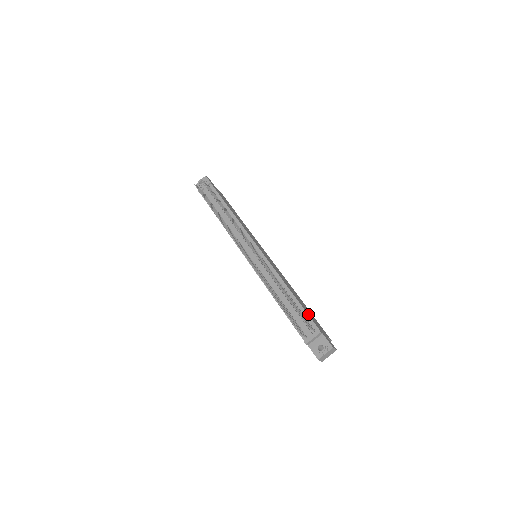
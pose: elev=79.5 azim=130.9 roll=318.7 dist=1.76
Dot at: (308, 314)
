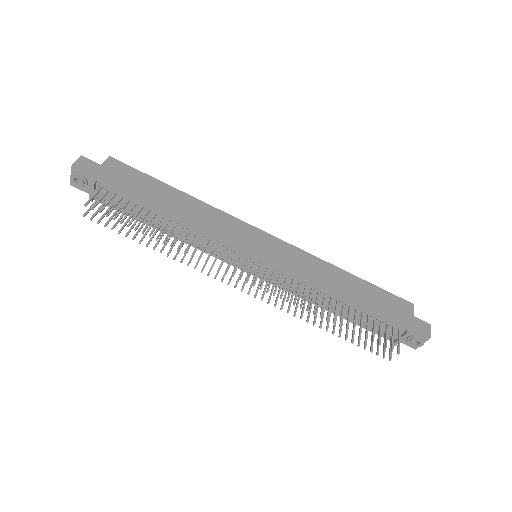
Dot at: (381, 315)
